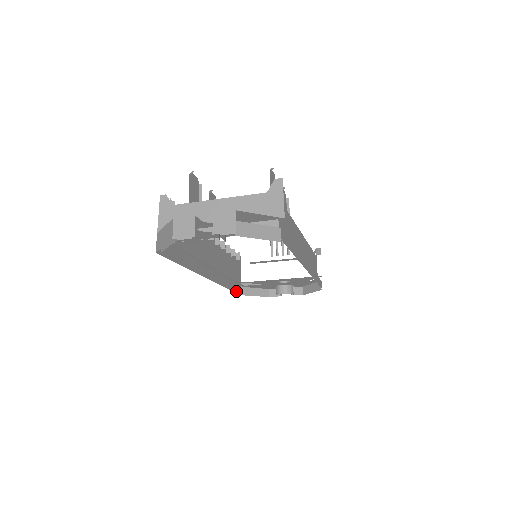
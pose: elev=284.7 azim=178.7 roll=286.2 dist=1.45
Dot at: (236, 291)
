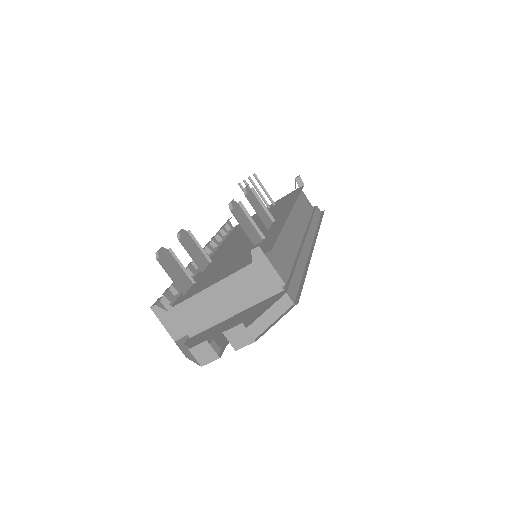
Dot at: occluded
